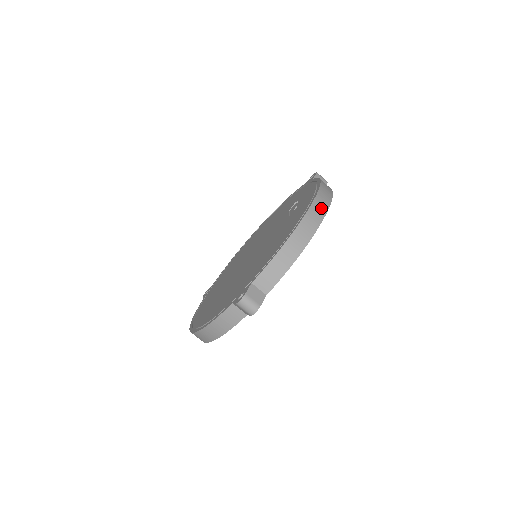
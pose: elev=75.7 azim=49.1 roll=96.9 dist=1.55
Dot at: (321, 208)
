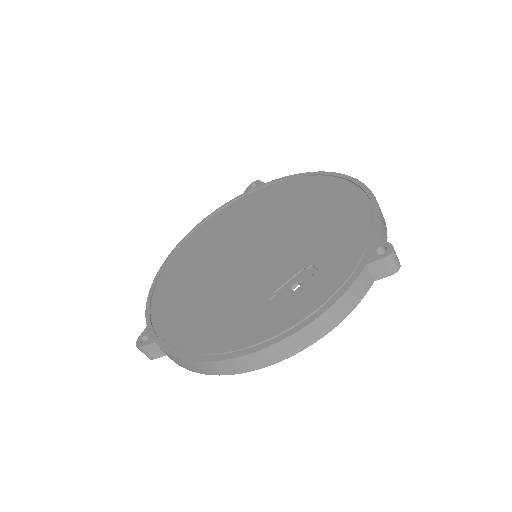
Dot at: (260, 361)
